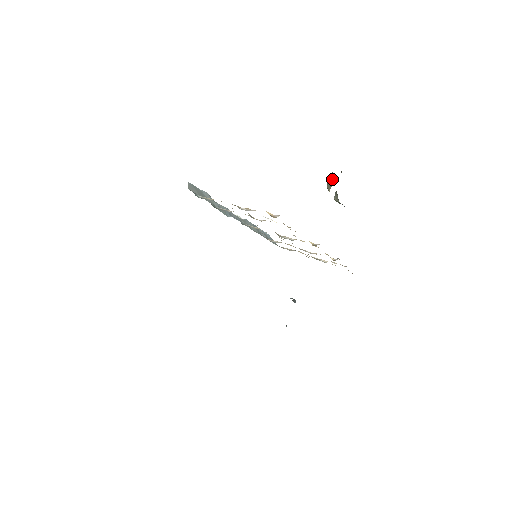
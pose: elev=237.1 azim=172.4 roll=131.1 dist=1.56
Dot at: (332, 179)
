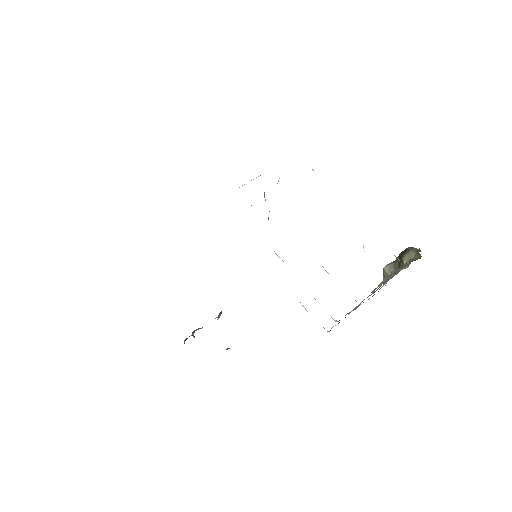
Dot at: (420, 255)
